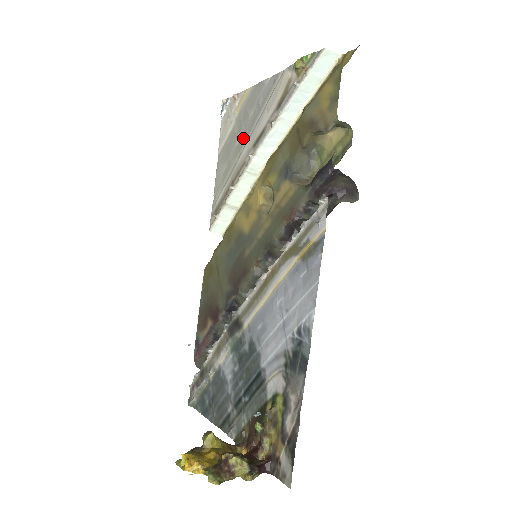
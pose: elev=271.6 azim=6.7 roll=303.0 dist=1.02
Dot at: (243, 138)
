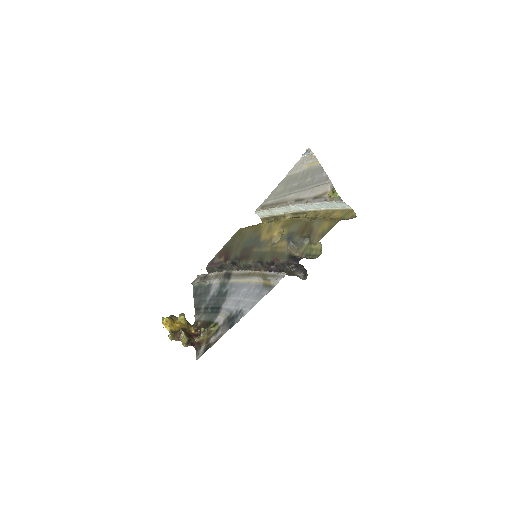
Dot at: (297, 187)
